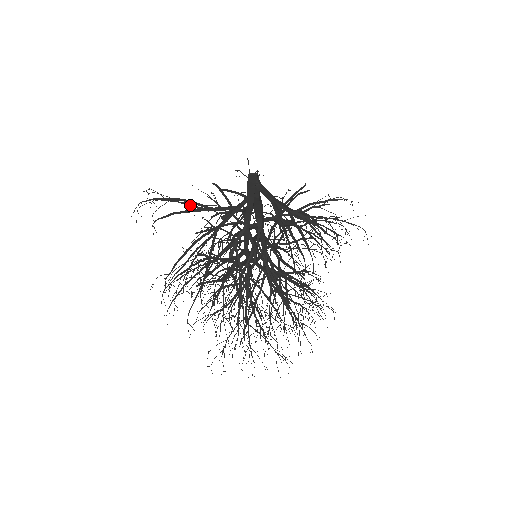
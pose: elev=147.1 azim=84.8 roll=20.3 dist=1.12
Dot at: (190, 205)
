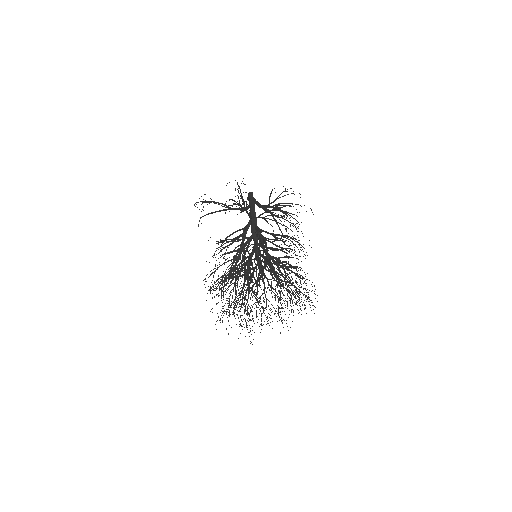
Dot at: (222, 206)
